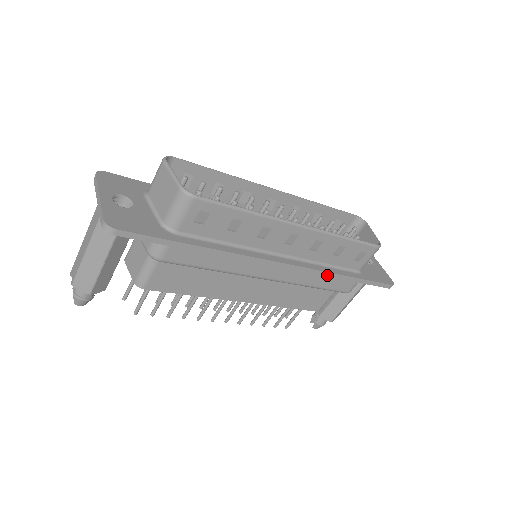
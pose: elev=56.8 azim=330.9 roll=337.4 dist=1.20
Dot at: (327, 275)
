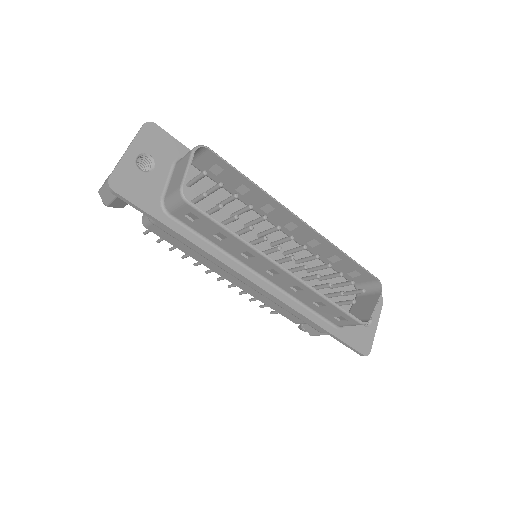
Dot at: (298, 313)
